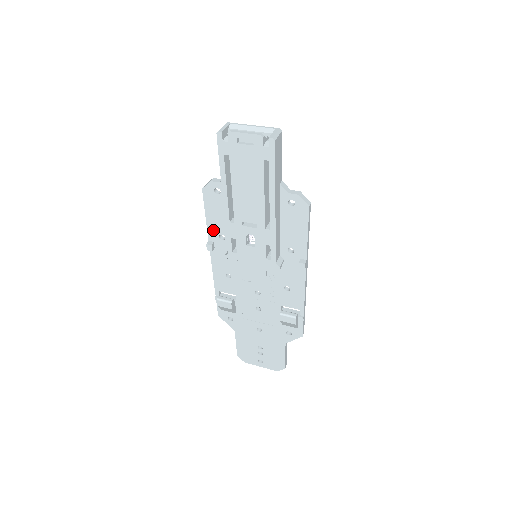
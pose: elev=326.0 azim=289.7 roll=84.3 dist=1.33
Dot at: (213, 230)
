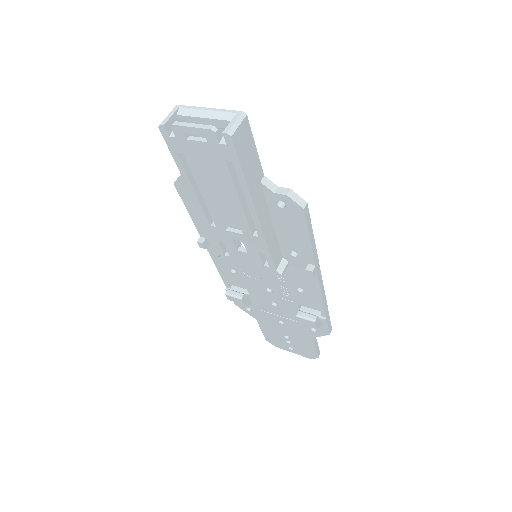
Dot at: (201, 226)
